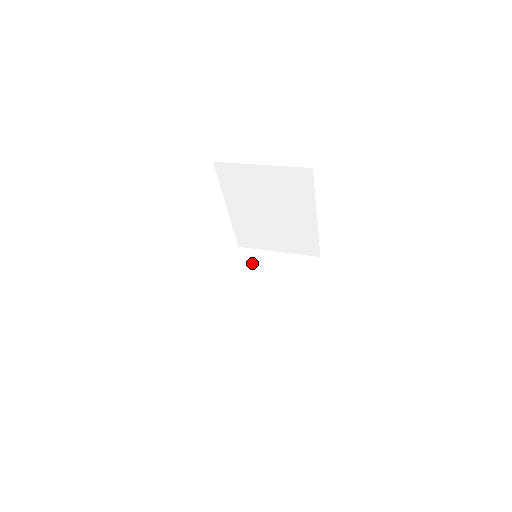
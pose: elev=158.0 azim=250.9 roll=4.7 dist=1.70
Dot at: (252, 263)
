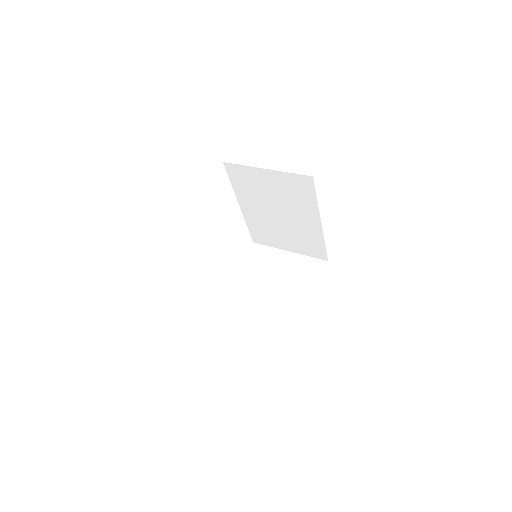
Dot at: (262, 260)
